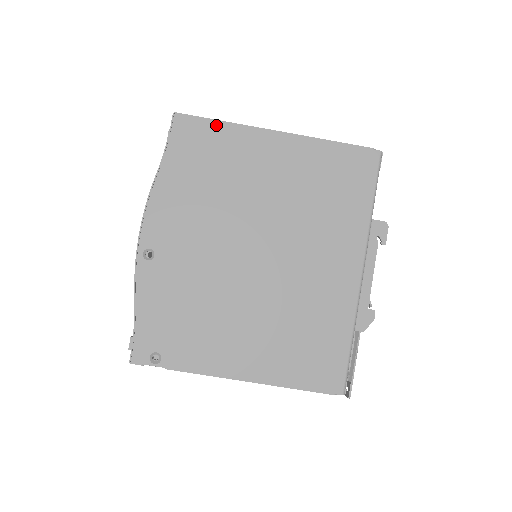
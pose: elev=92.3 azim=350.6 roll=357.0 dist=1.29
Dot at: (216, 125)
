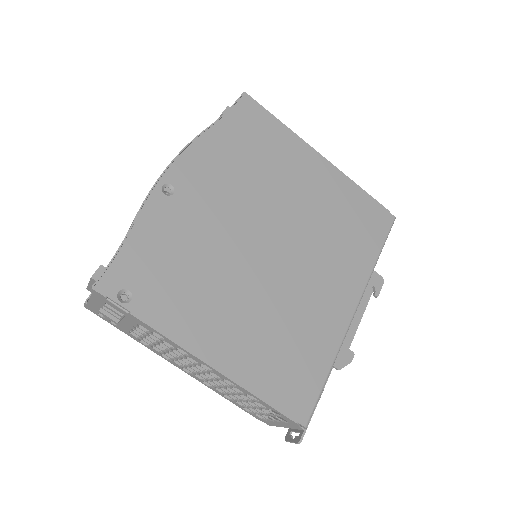
Dot at: (275, 122)
